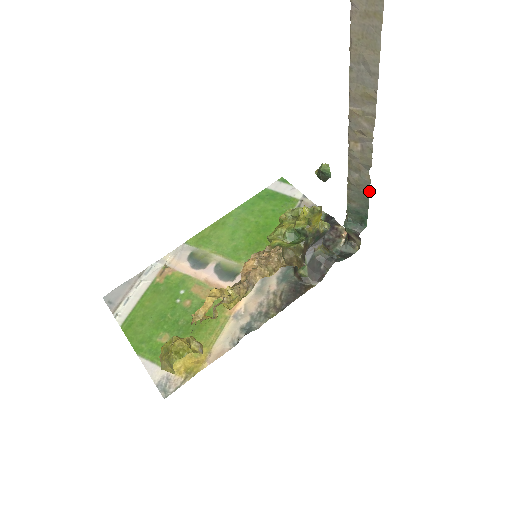
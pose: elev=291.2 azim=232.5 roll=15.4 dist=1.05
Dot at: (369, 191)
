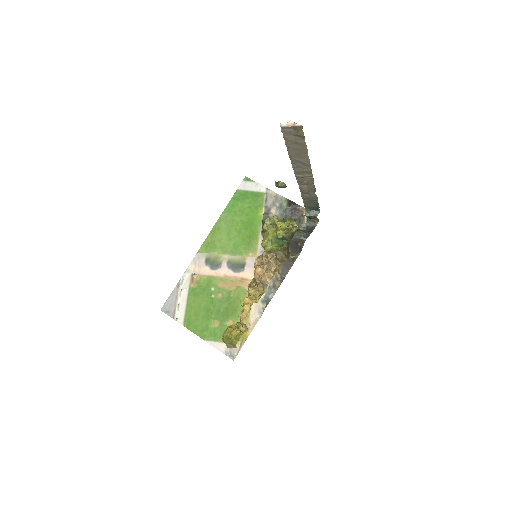
Dot at: (317, 200)
